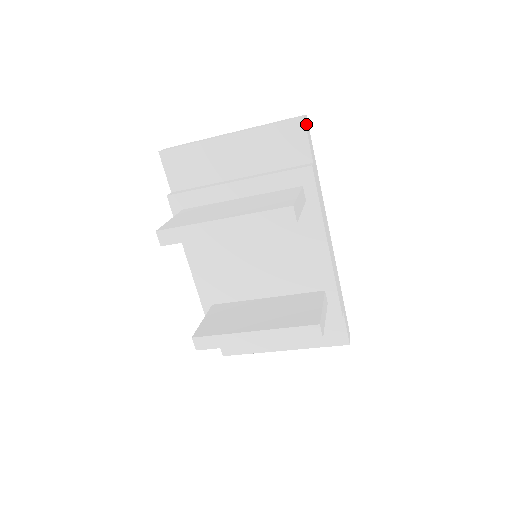
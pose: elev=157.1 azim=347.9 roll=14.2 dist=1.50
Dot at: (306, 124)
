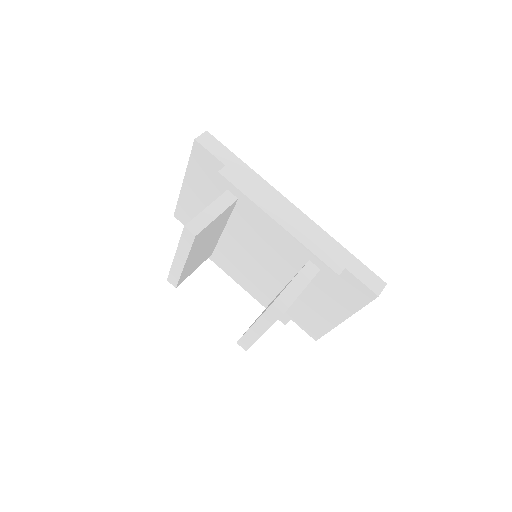
Dot at: (203, 141)
